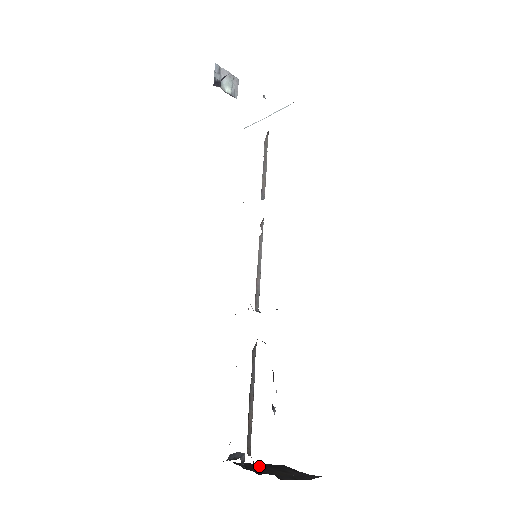
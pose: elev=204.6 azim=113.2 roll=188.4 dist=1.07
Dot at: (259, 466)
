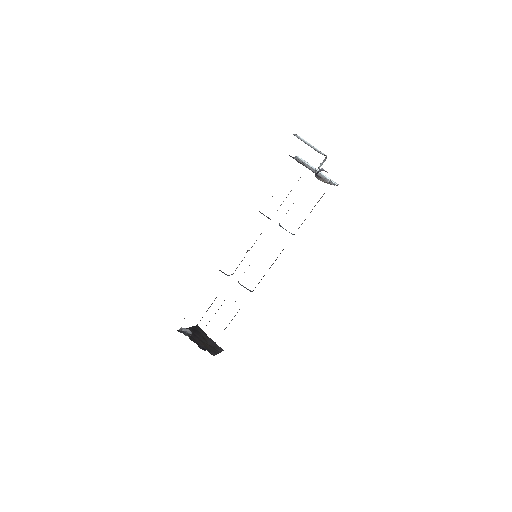
Dot at: (192, 332)
